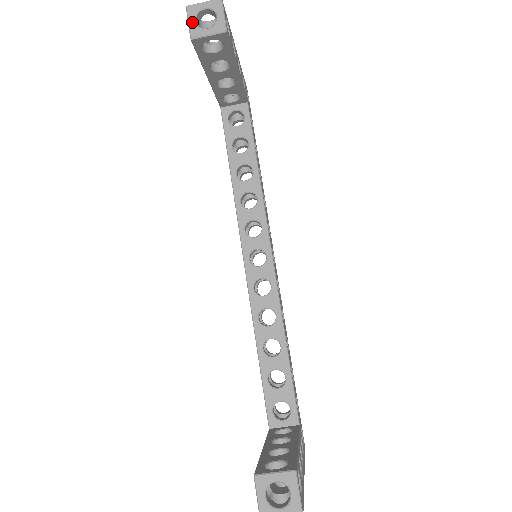
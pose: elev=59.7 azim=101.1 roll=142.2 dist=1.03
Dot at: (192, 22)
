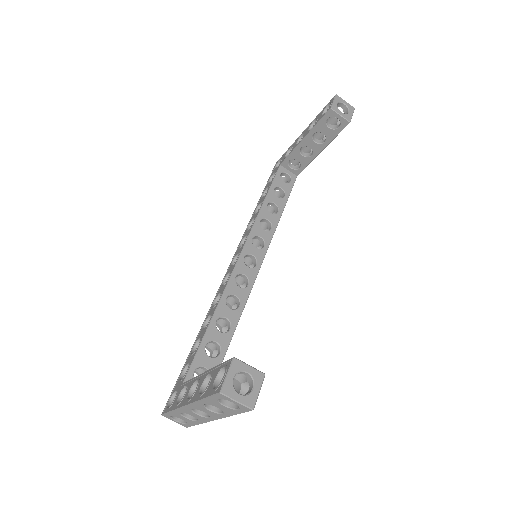
Dot at: (336, 103)
